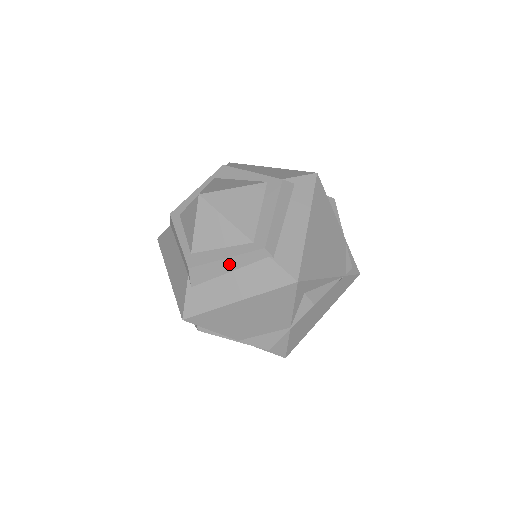
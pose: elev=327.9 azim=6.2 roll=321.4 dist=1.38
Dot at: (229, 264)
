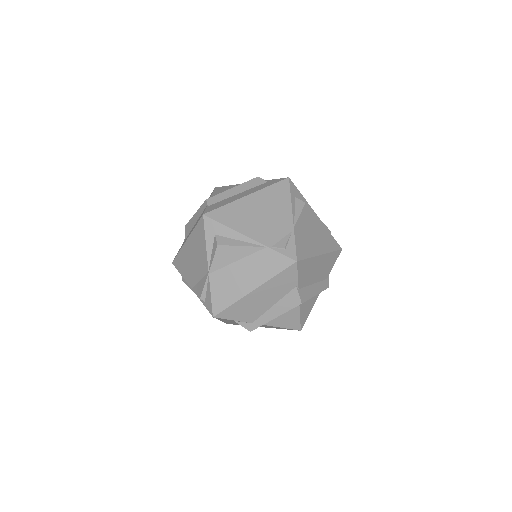
Dot at: (196, 217)
